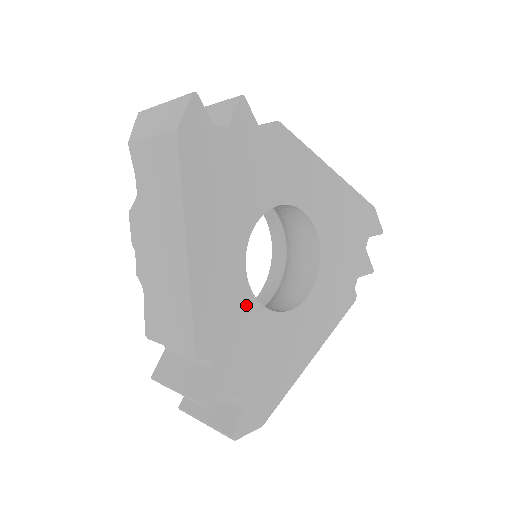
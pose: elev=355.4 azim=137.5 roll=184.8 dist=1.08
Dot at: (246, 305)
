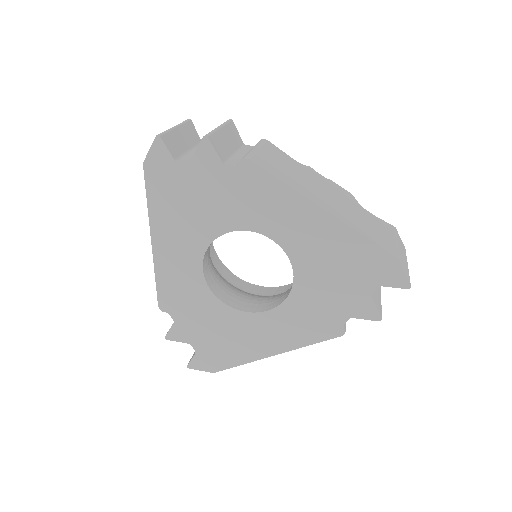
Dot at: (202, 293)
